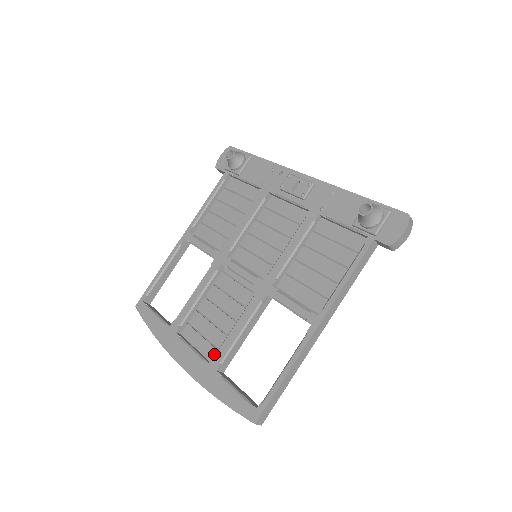
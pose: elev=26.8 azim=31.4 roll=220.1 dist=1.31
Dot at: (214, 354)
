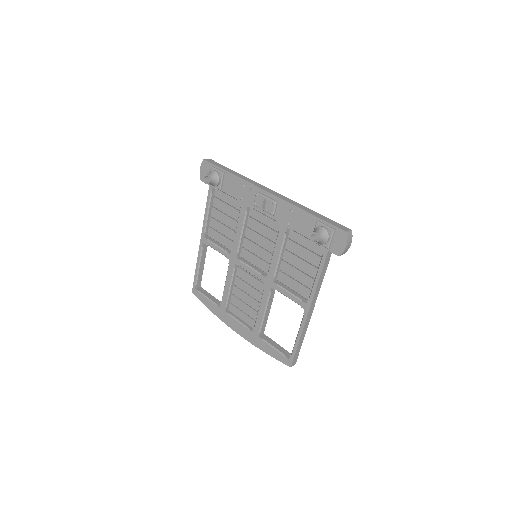
Dot at: (254, 324)
